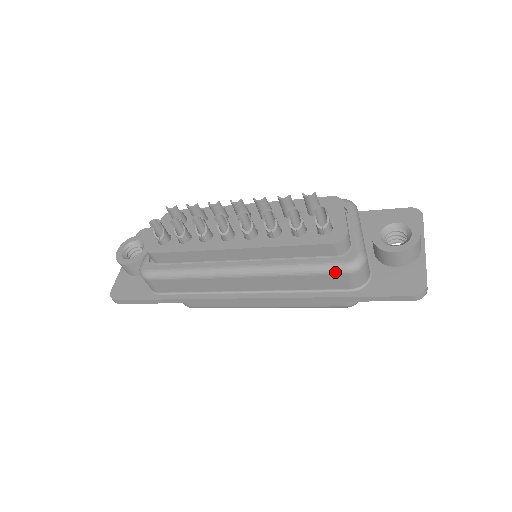
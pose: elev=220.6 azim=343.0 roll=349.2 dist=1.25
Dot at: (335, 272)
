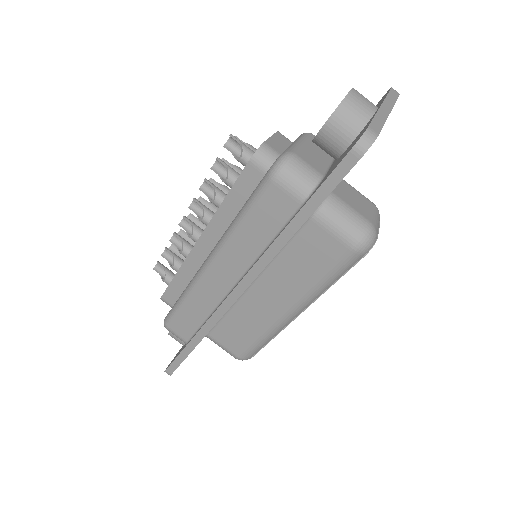
Dot at: (263, 190)
